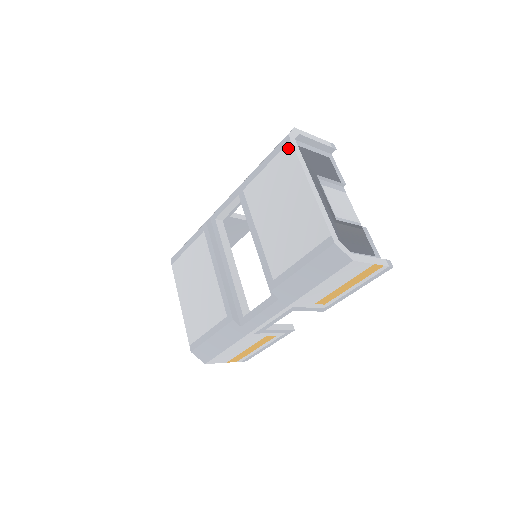
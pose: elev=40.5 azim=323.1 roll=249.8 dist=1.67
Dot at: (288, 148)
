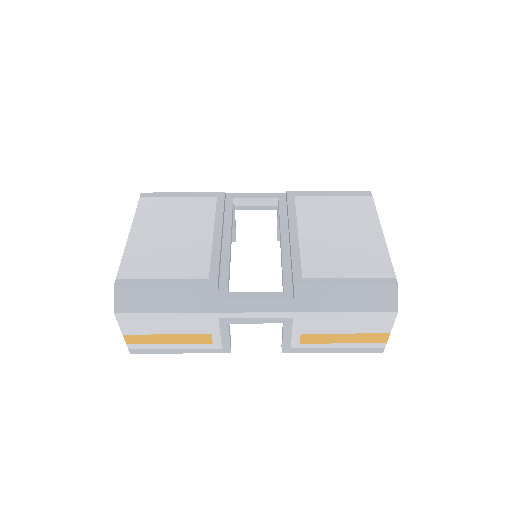
Dot at: (367, 198)
